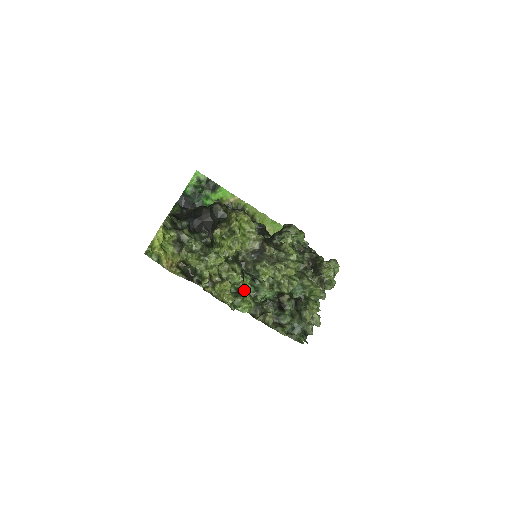
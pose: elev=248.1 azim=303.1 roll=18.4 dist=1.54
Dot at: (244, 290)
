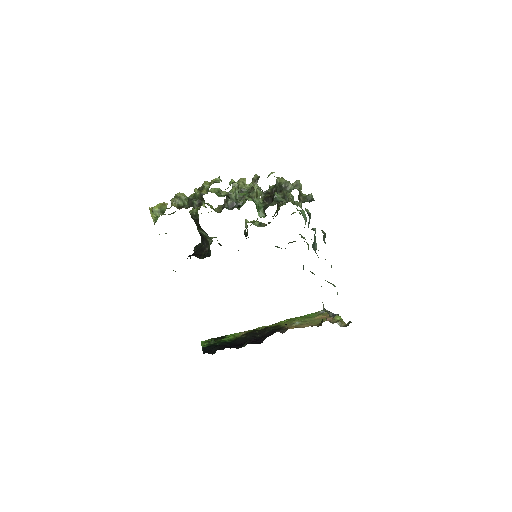
Dot at: occluded
